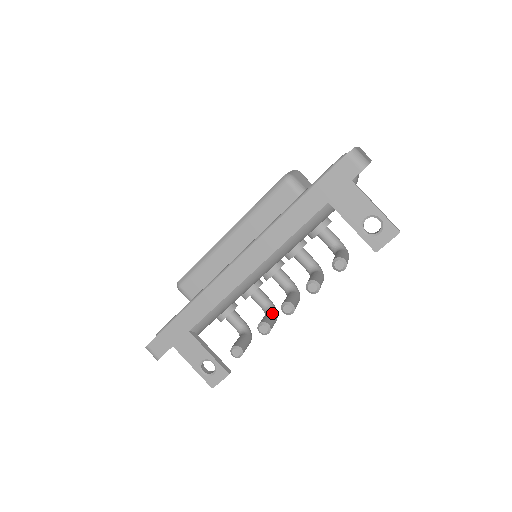
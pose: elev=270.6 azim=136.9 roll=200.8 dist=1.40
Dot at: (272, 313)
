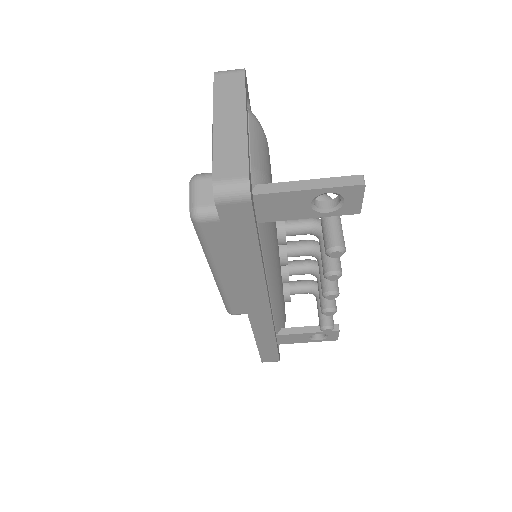
Dot at: occluded
